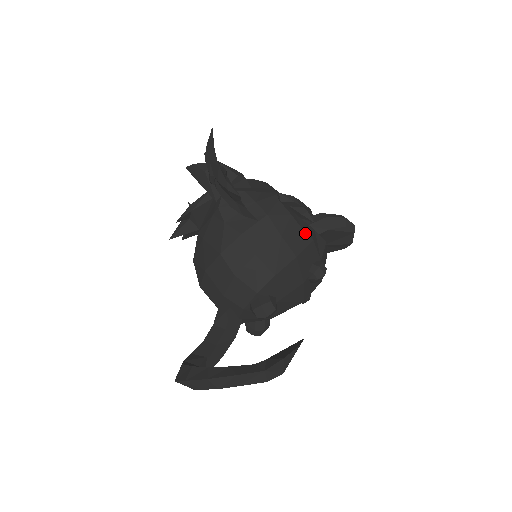
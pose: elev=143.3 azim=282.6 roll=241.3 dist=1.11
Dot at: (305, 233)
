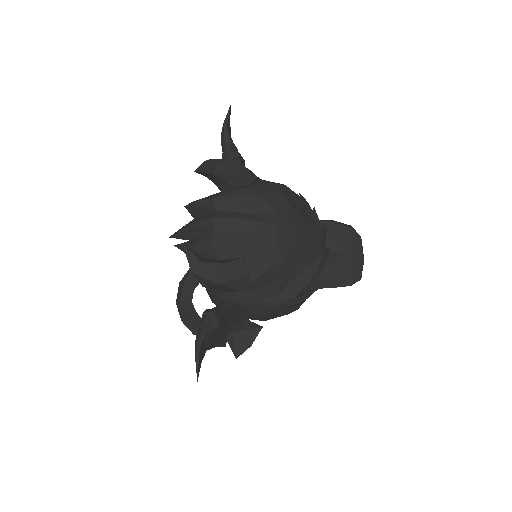
Dot at: occluded
